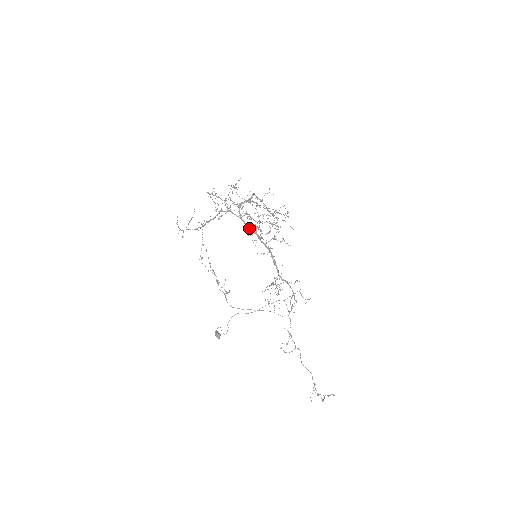
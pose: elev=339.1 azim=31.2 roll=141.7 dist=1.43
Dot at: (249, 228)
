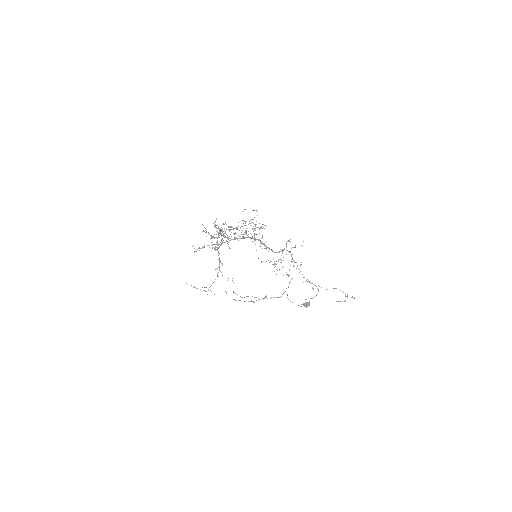
Dot at: (243, 238)
